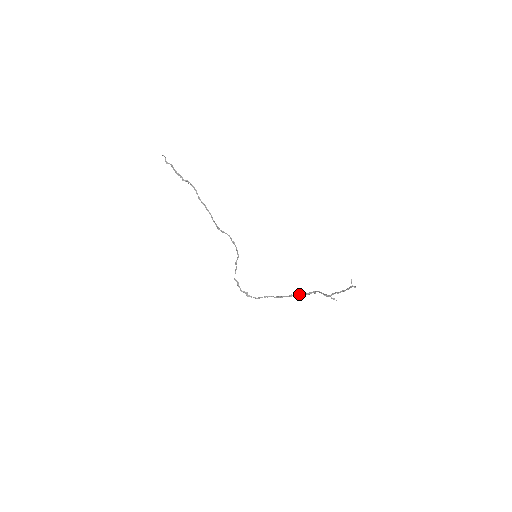
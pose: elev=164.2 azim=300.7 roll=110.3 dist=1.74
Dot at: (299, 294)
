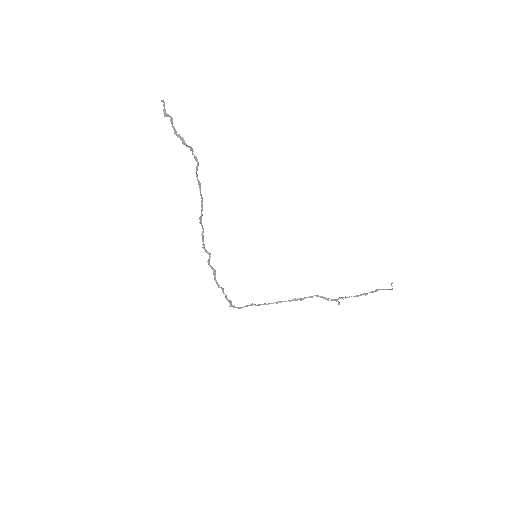
Dot at: (290, 300)
